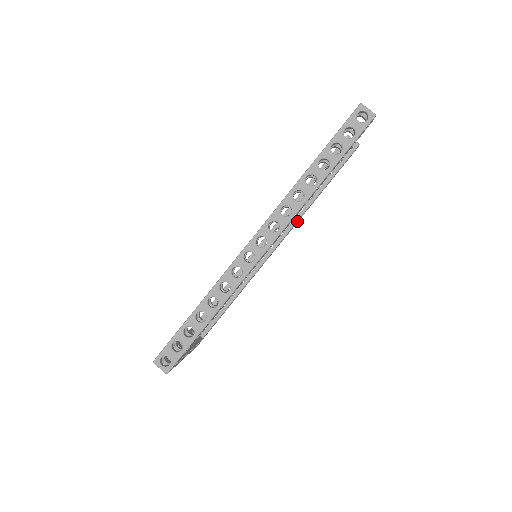
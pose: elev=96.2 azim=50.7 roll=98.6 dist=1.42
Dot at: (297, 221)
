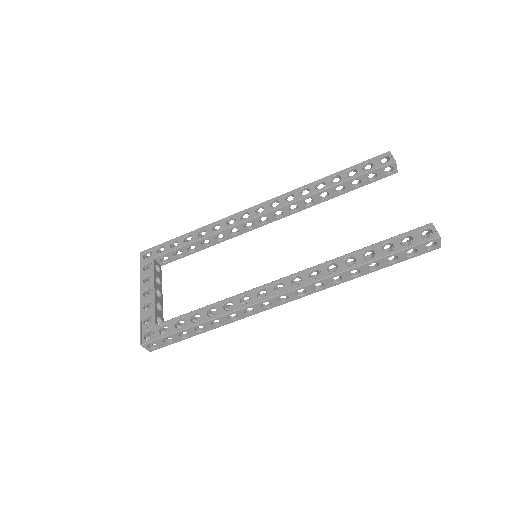
Dot at: (299, 209)
